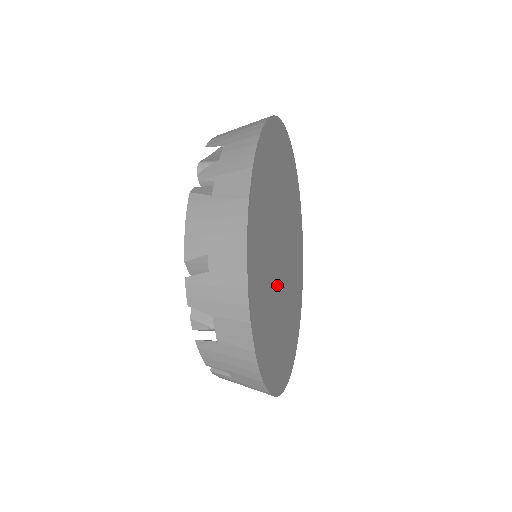
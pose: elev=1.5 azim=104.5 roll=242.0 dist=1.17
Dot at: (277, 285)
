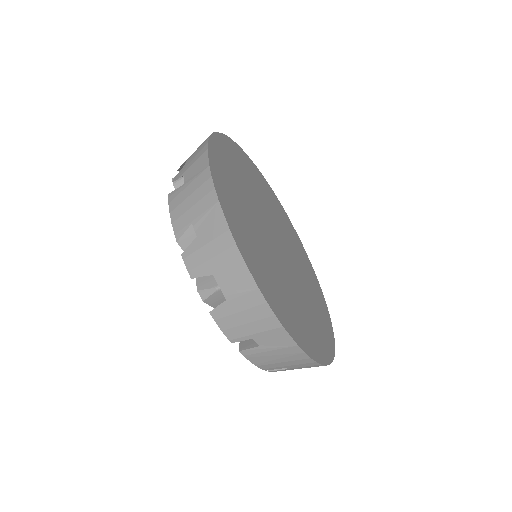
Dot at: (277, 262)
